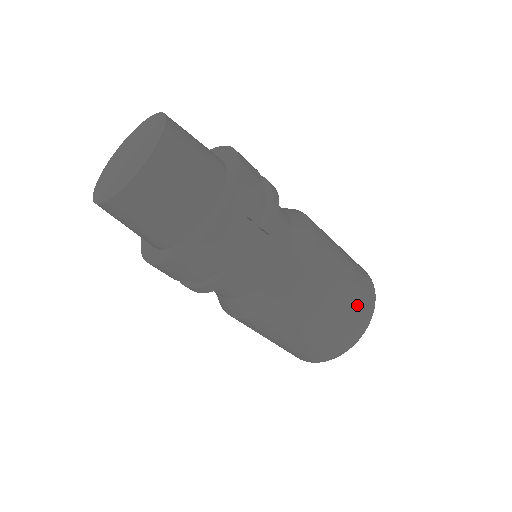
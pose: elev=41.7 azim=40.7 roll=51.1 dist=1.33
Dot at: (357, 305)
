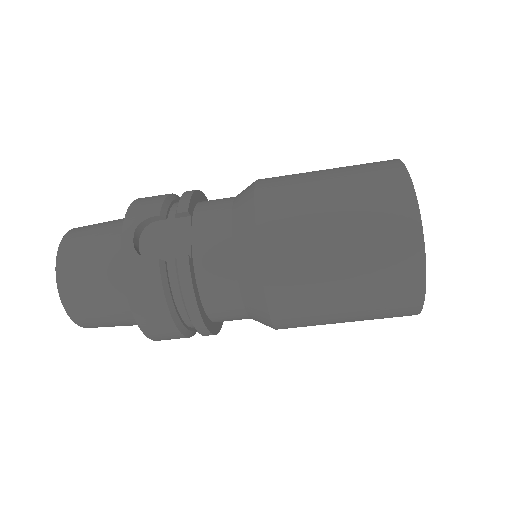
Dot at: (369, 183)
